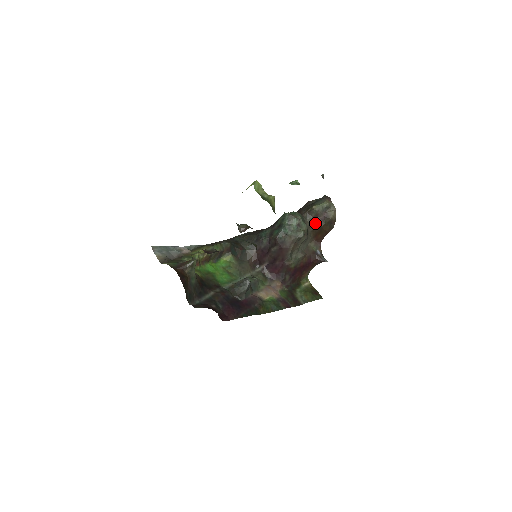
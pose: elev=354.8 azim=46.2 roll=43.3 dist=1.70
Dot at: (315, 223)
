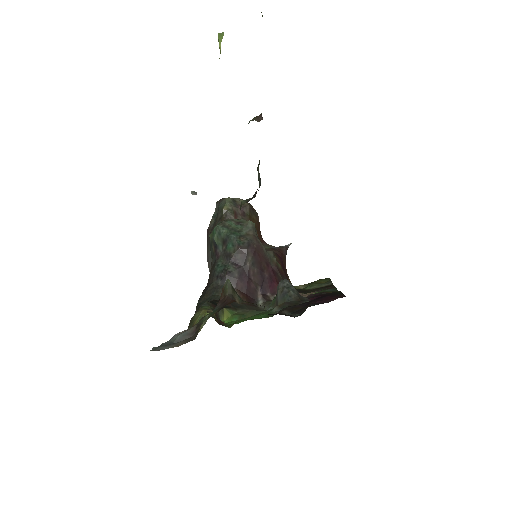
Dot at: occluded
